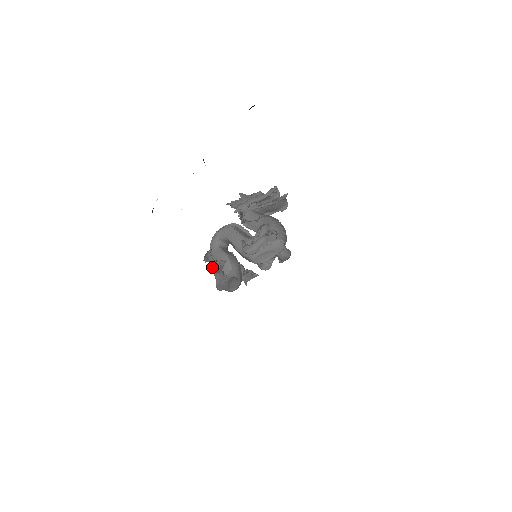
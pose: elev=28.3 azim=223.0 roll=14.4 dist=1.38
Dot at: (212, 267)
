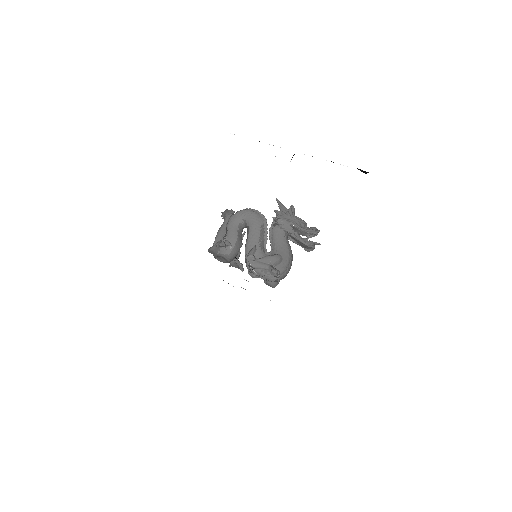
Dot at: (221, 228)
